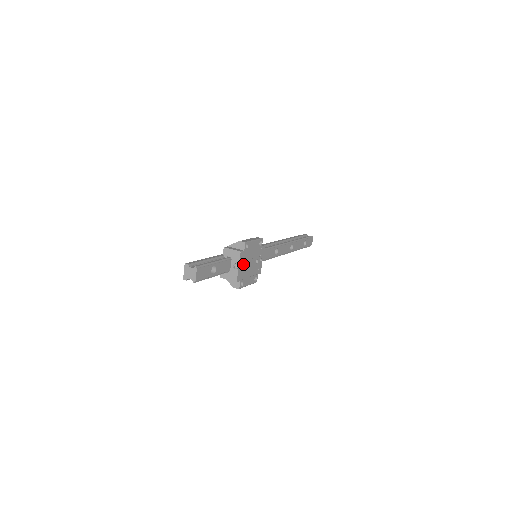
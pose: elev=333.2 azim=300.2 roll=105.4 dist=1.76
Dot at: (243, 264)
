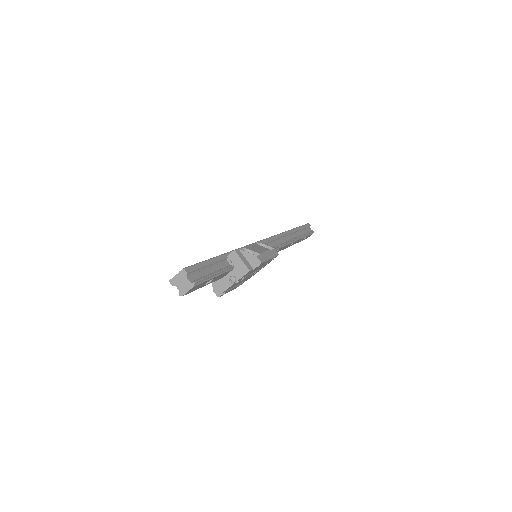
Dot at: occluded
